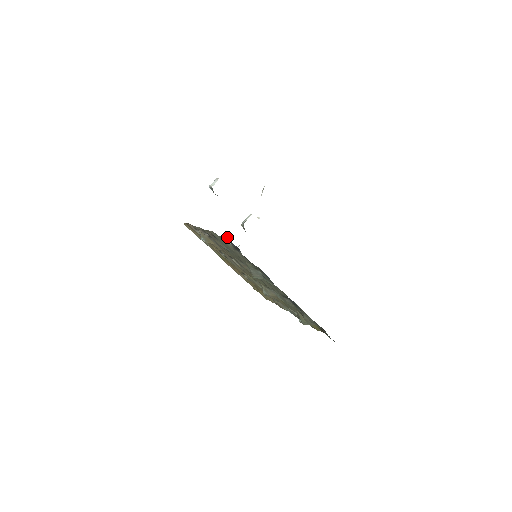
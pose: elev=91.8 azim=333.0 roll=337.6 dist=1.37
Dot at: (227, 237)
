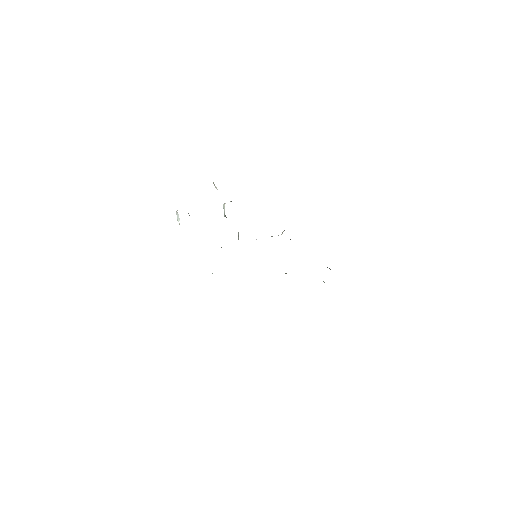
Dot at: occluded
